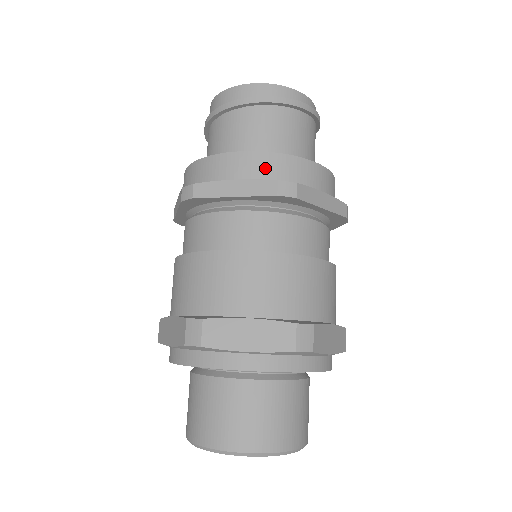
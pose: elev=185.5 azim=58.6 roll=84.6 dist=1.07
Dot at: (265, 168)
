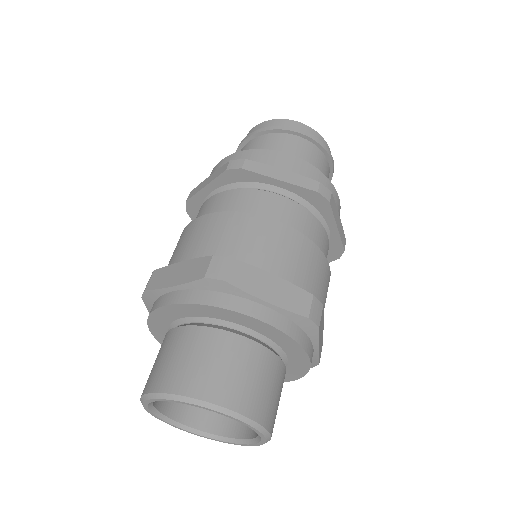
Dot at: (307, 173)
